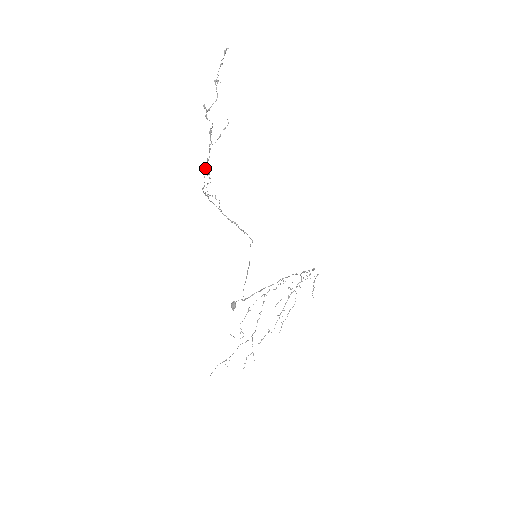
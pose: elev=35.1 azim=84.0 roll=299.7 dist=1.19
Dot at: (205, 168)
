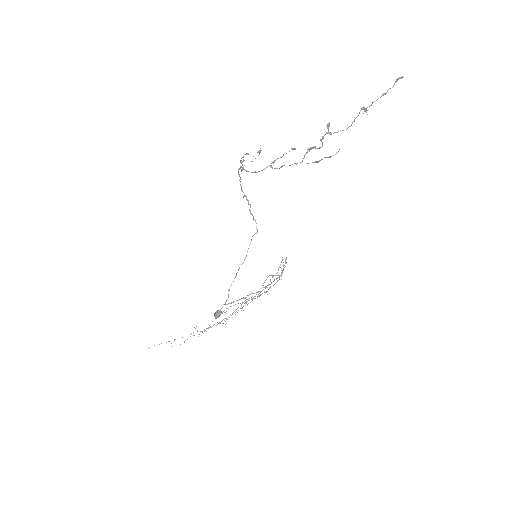
Dot at: (271, 167)
